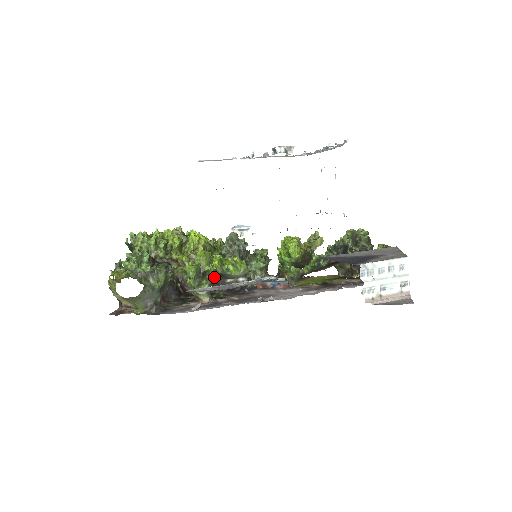
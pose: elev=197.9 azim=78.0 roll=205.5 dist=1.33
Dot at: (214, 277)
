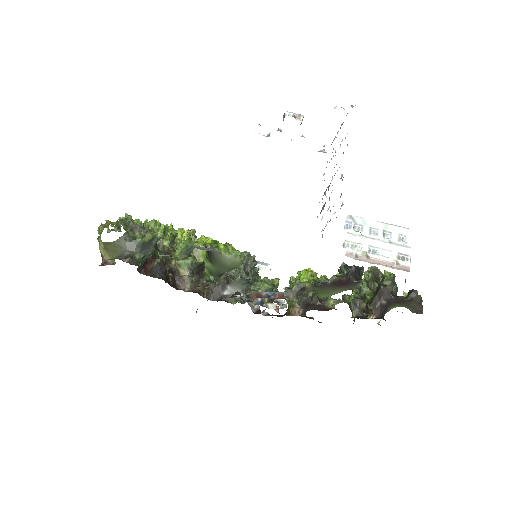
Dot at: (206, 268)
